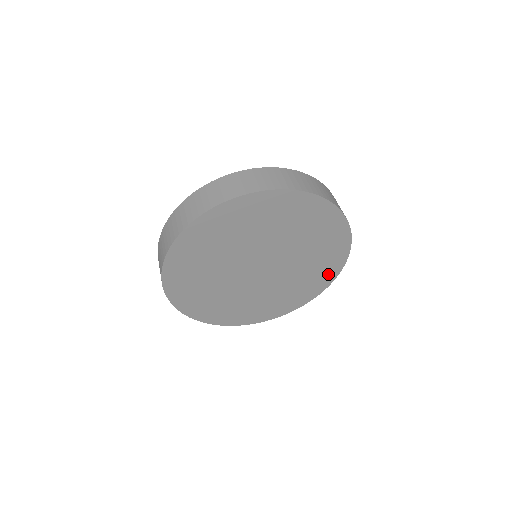
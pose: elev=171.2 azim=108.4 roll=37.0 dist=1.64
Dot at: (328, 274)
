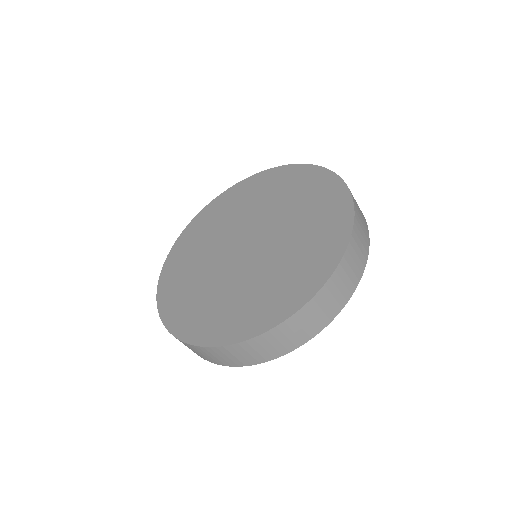
Dot at: occluded
